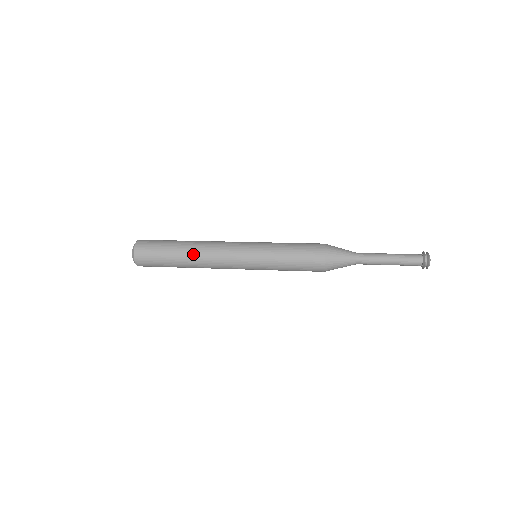
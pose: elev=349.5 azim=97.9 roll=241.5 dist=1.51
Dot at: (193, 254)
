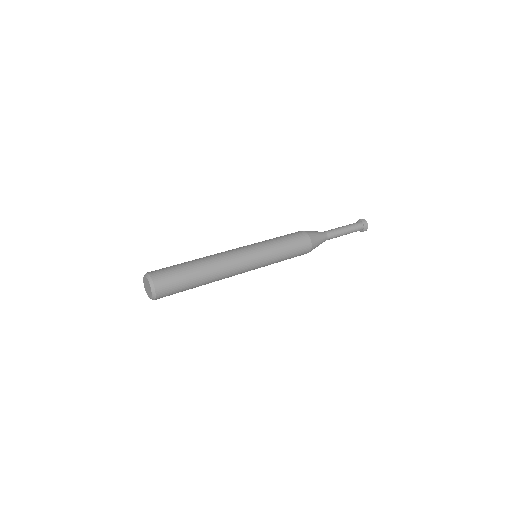
Dot at: (213, 273)
